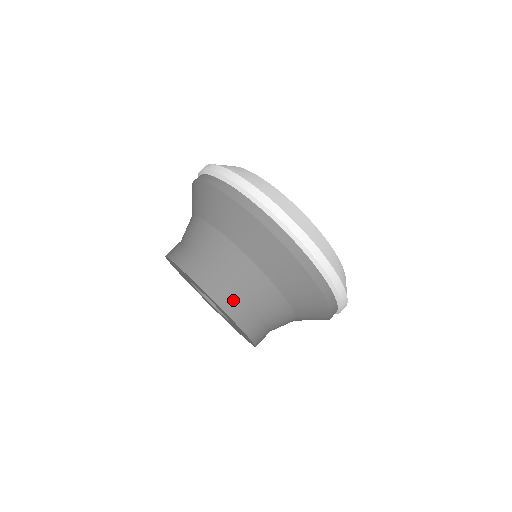
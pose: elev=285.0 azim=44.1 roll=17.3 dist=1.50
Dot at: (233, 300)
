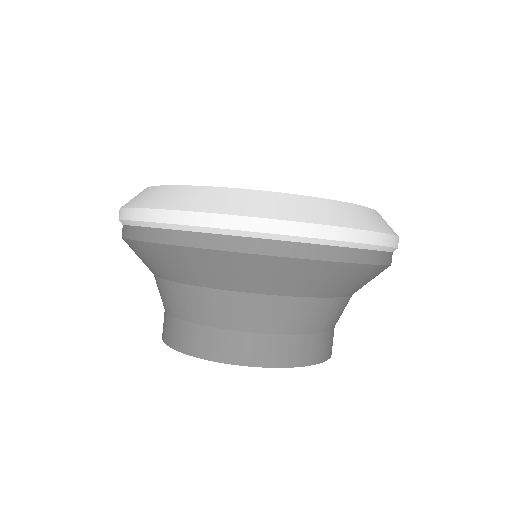
Dot at: (213, 341)
